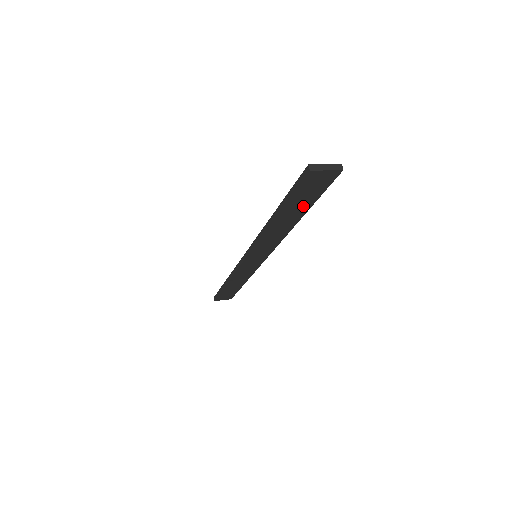
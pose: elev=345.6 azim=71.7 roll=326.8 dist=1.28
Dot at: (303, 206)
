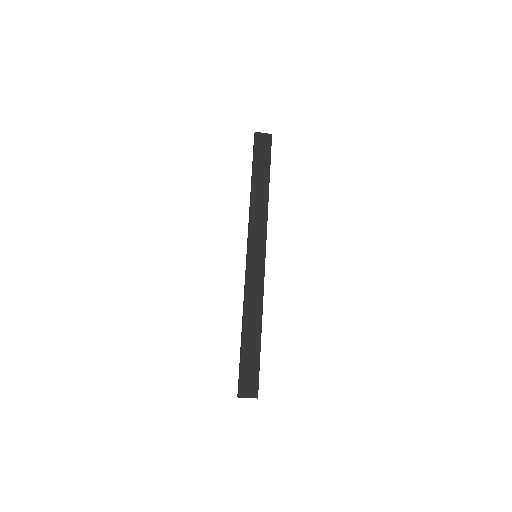
Dot at: (265, 170)
